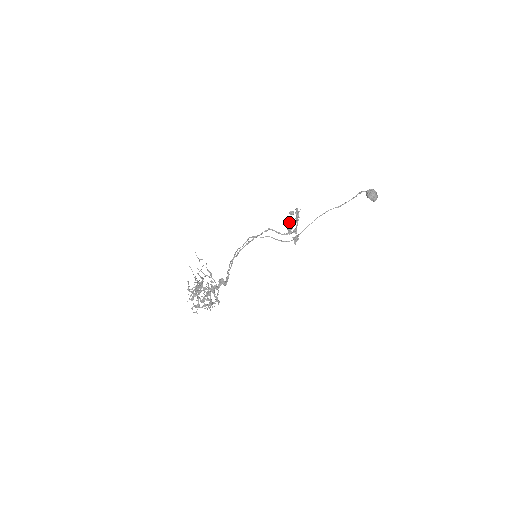
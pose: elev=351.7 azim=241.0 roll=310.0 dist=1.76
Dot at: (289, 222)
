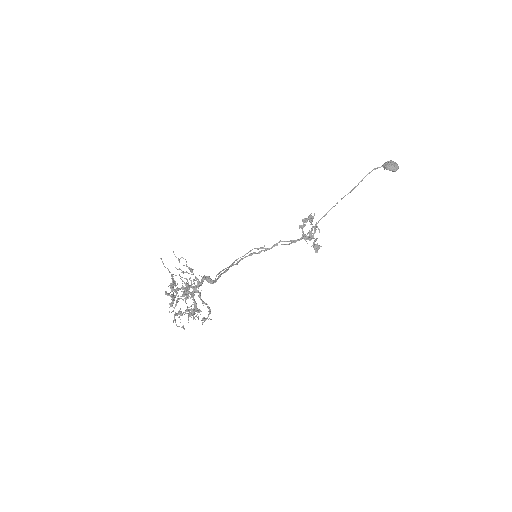
Dot at: (301, 227)
